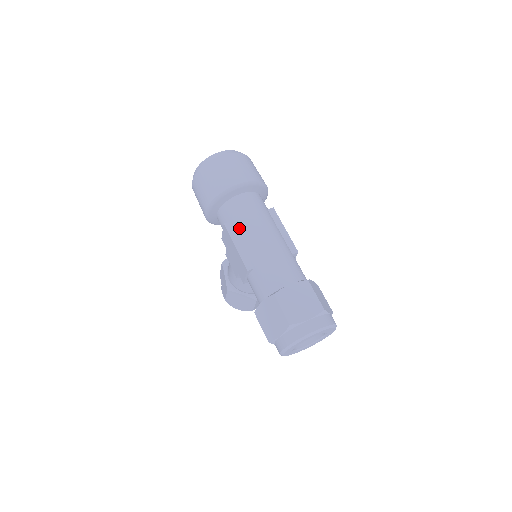
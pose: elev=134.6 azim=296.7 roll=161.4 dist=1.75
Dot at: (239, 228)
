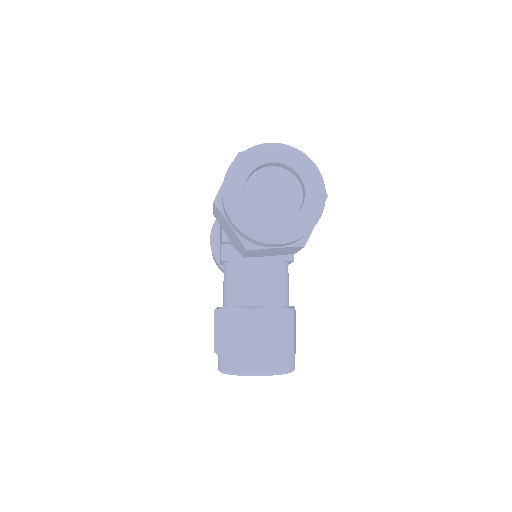
Dot at: occluded
